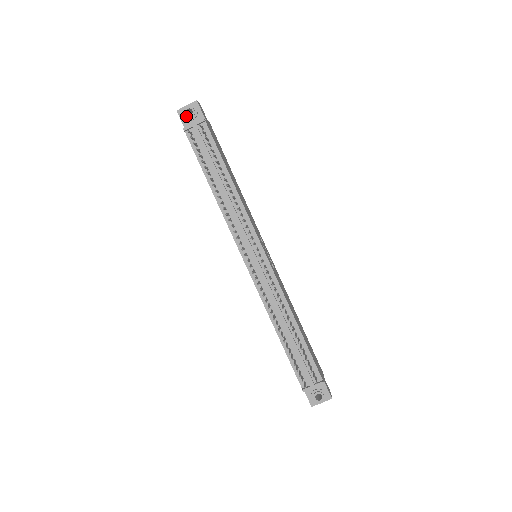
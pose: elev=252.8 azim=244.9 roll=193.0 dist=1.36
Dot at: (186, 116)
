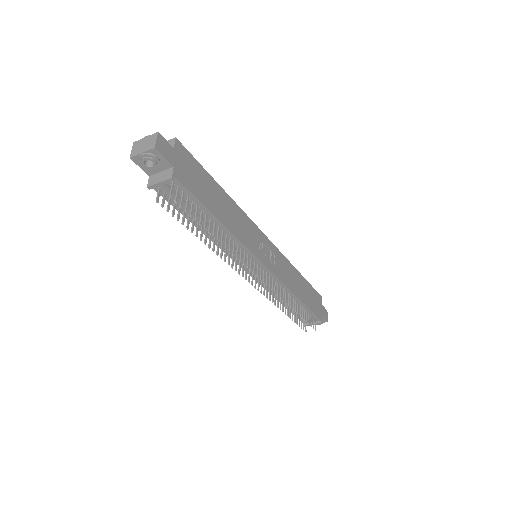
Dot at: (146, 167)
